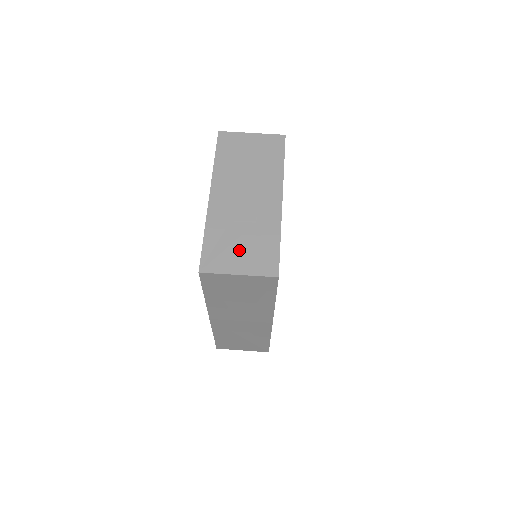
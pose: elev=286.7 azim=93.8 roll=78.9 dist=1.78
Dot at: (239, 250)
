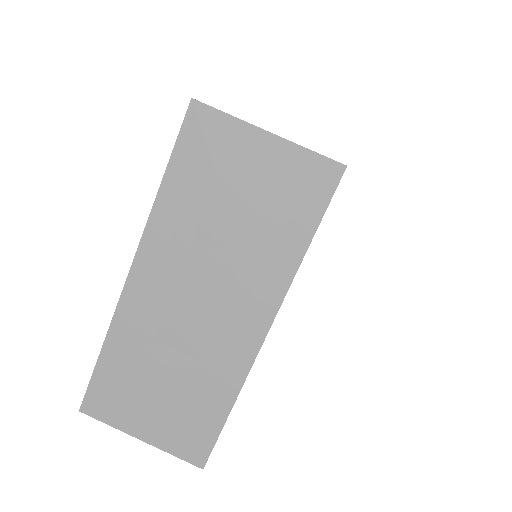
Dot at: (153, 400)
